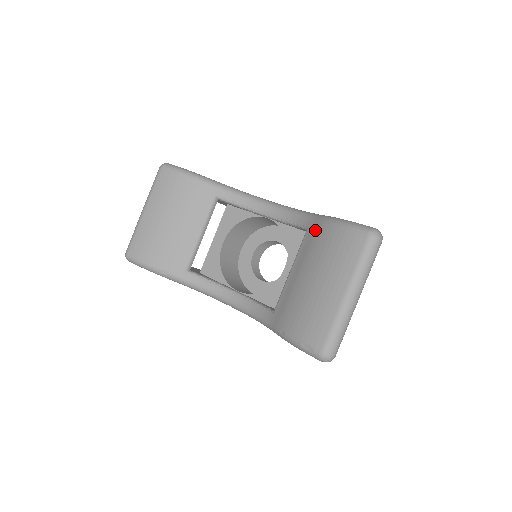
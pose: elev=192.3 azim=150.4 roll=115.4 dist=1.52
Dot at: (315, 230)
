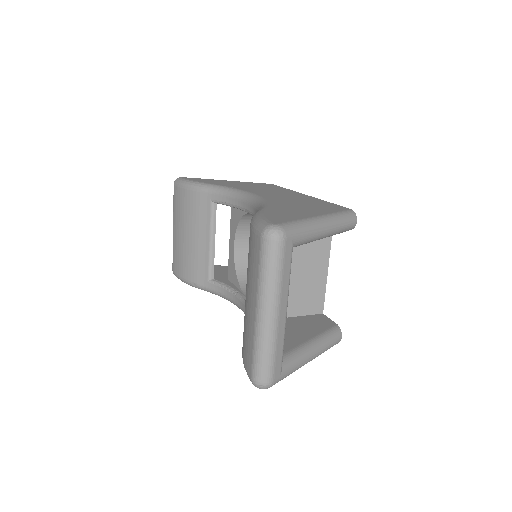
Dot at: occluded
